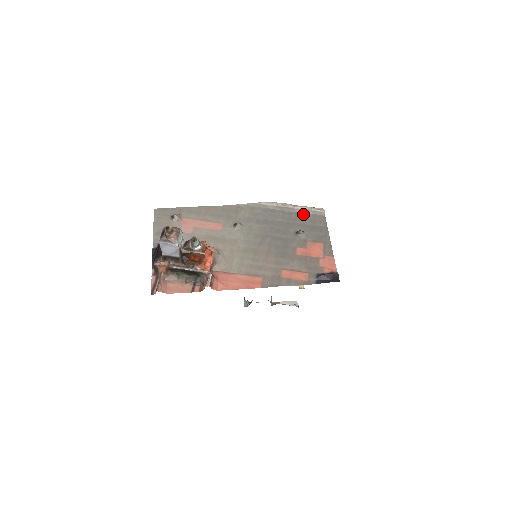
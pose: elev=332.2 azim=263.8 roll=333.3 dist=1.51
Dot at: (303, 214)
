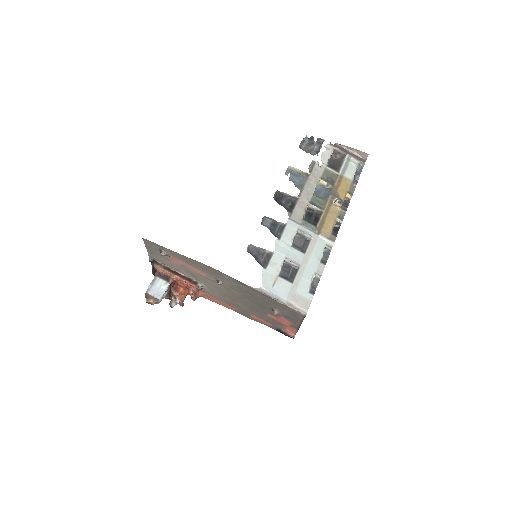
Dot at: (284, 306)
